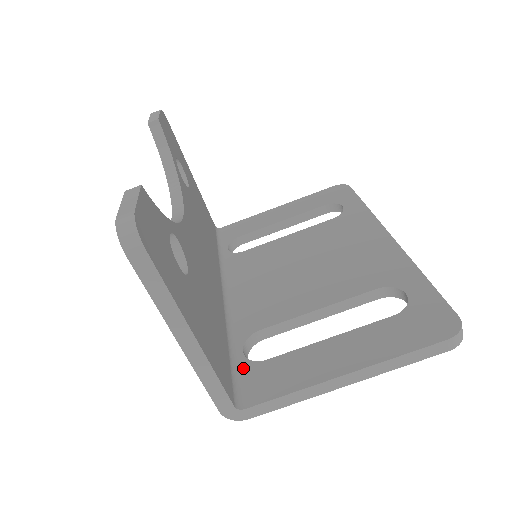
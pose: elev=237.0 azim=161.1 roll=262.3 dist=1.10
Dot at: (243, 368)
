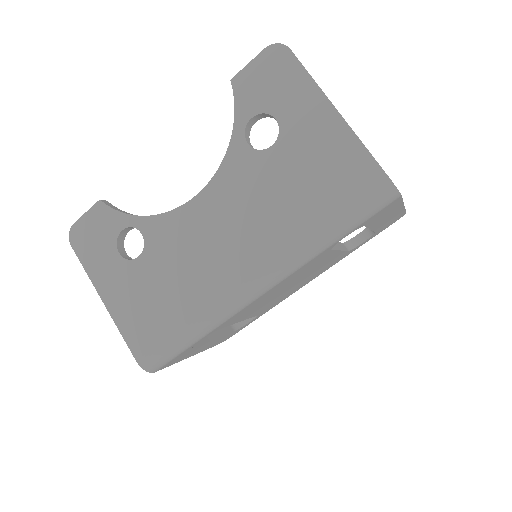
Dot at: occluded
